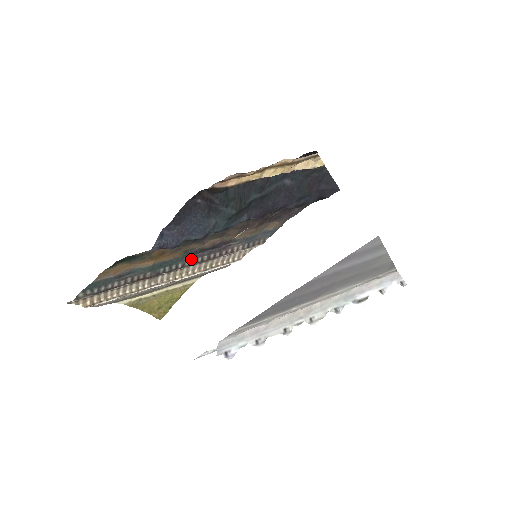
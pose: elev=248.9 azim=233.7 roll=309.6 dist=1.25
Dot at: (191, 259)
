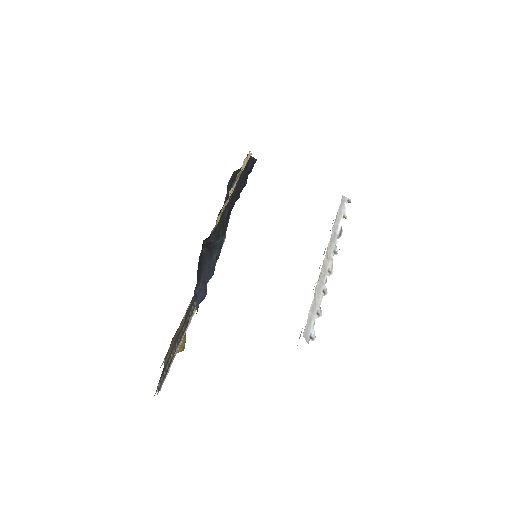
Dot at: occluded
